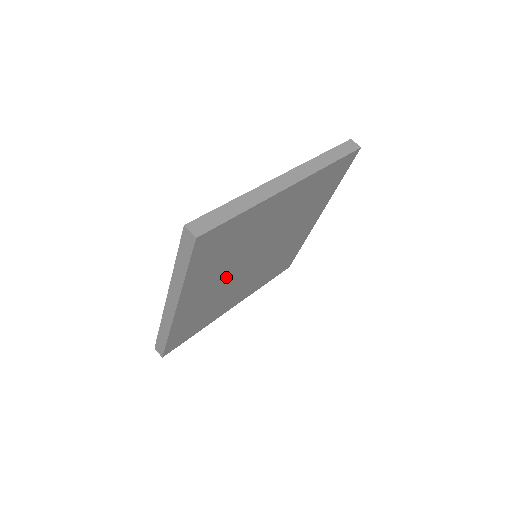
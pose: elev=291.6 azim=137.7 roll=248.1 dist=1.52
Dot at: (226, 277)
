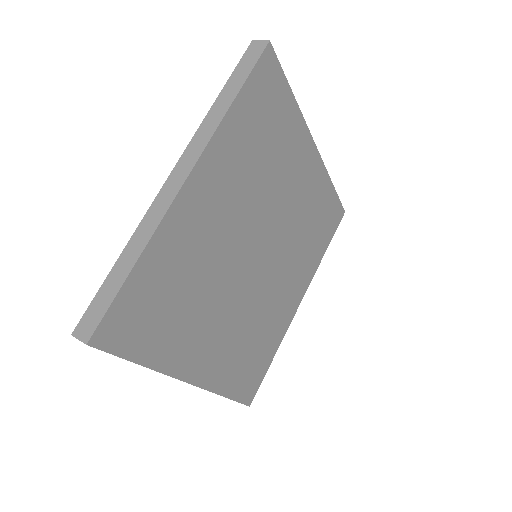
Dot at: (233, 230)
